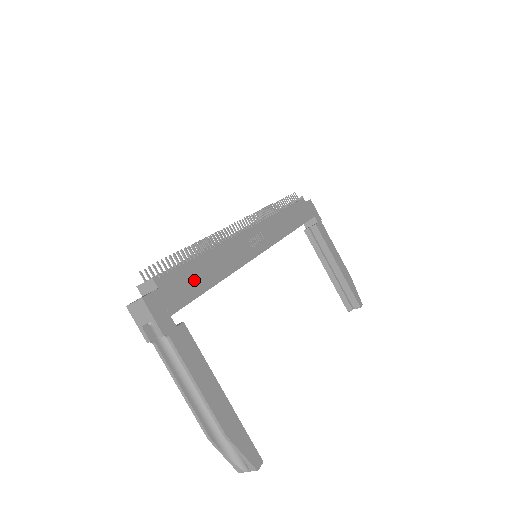
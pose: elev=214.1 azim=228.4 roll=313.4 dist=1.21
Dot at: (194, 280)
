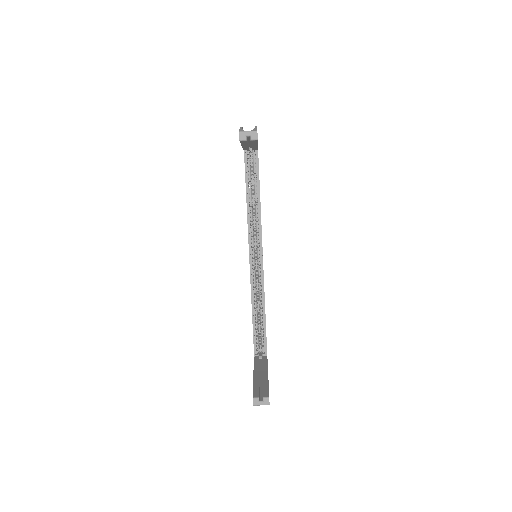
Dot at: occluded
